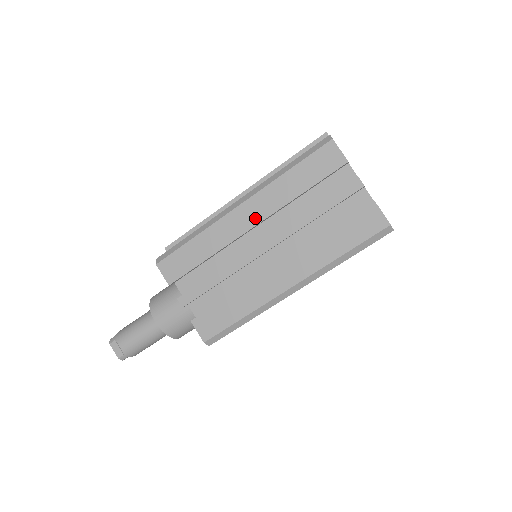
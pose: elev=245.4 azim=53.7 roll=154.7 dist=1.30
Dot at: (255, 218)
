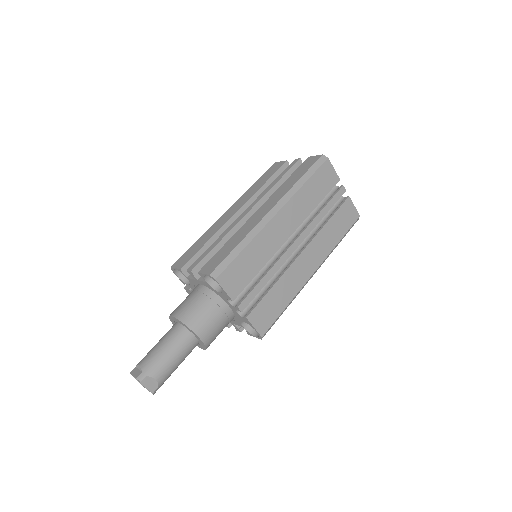
Dot at: (238, 207)
